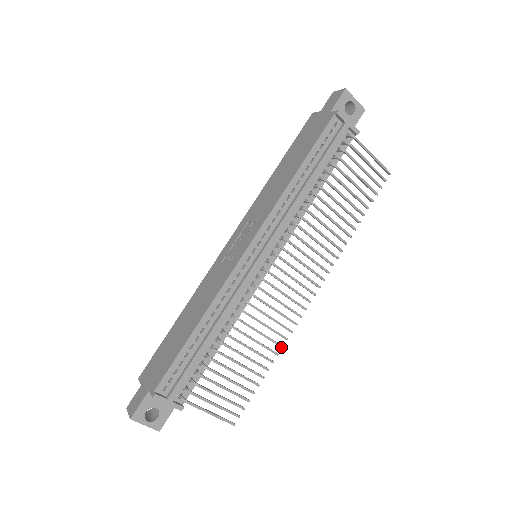
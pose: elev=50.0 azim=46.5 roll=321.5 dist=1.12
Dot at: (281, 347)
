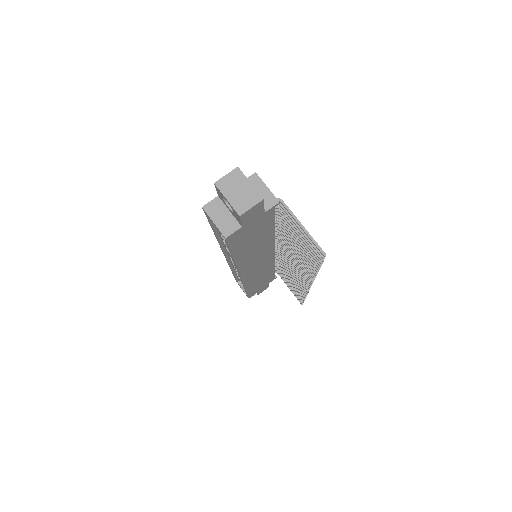
Dot at: occluded
